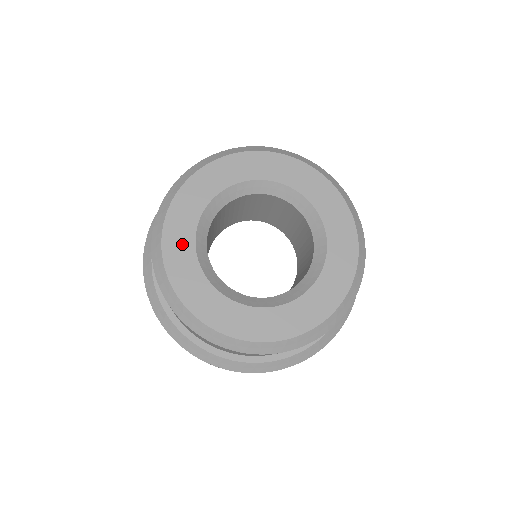
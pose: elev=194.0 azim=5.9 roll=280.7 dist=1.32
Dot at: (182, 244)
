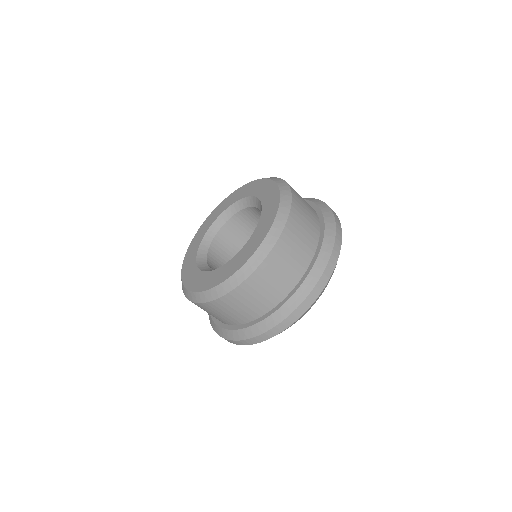
Dot at: (204, 230)
